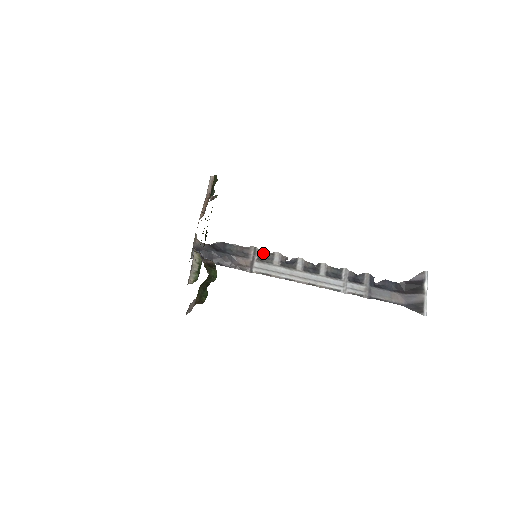
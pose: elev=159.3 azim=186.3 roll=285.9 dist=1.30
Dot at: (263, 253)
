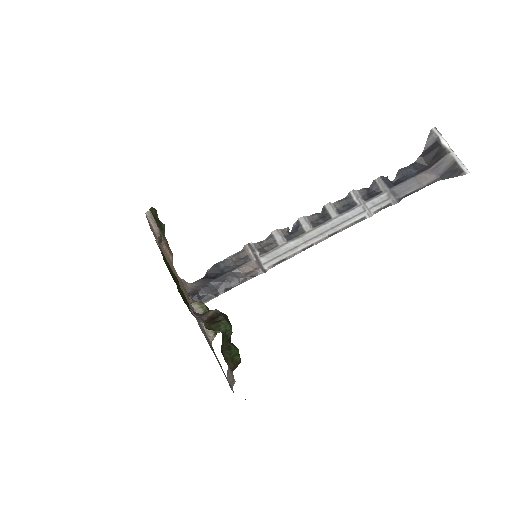
Dot at: (261, 243)
